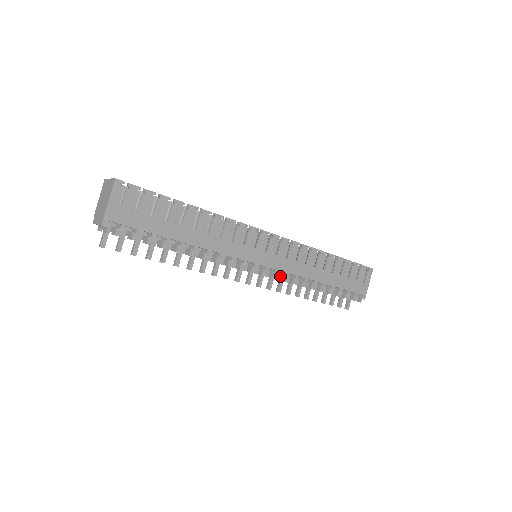
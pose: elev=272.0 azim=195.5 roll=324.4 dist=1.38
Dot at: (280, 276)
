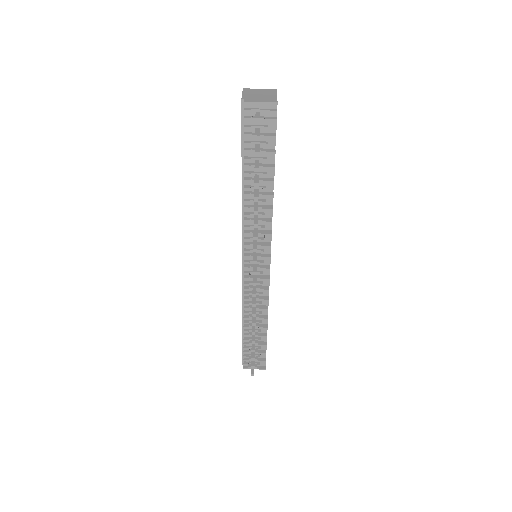
Dot at: (264, 286)
